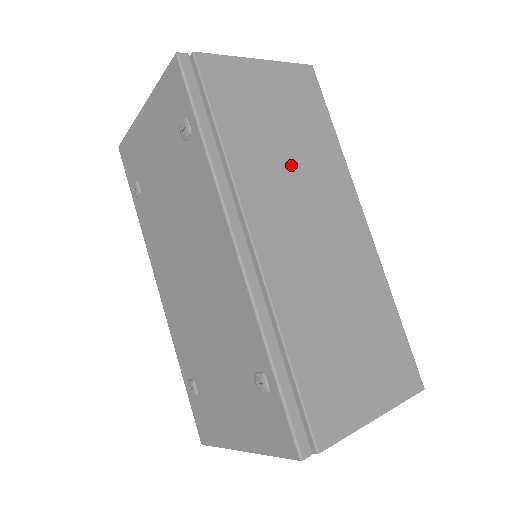
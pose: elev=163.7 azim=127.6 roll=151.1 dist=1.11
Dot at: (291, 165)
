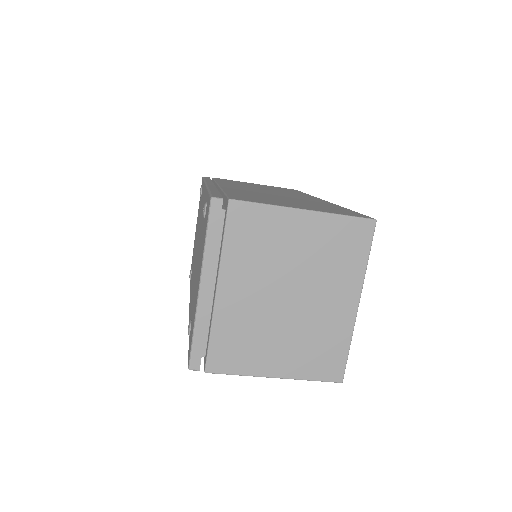
Dot at: occluded
